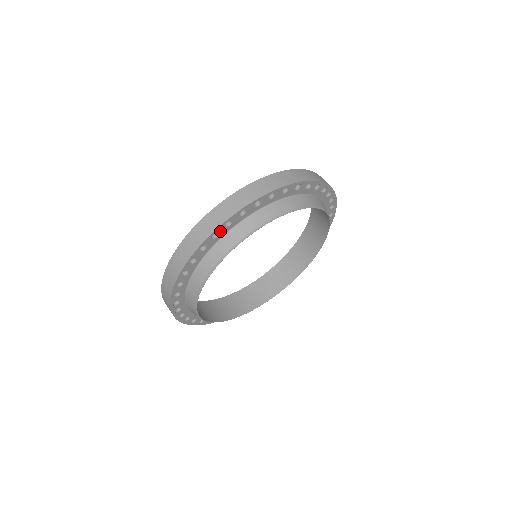
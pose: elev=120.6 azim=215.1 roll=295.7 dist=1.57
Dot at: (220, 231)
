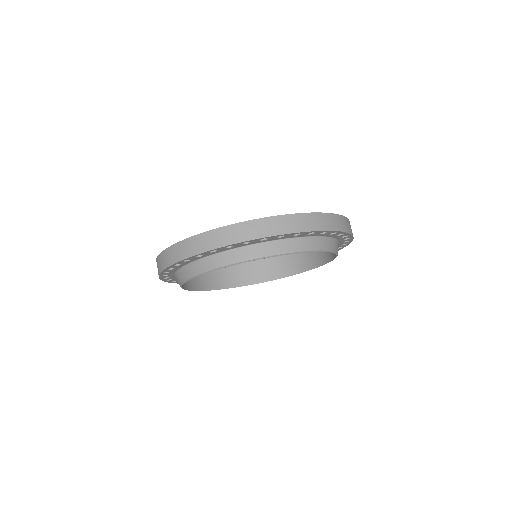
Dot at: (316, 233)
